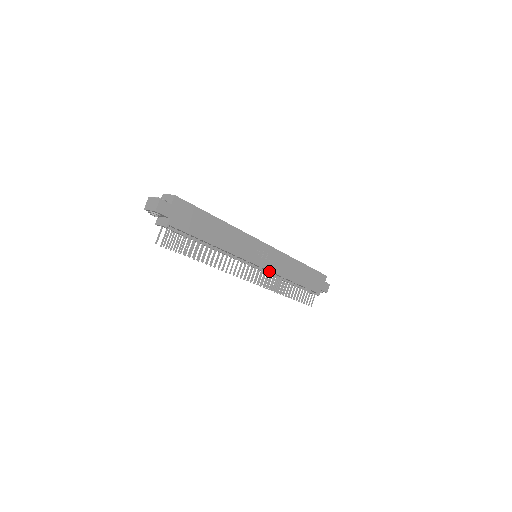
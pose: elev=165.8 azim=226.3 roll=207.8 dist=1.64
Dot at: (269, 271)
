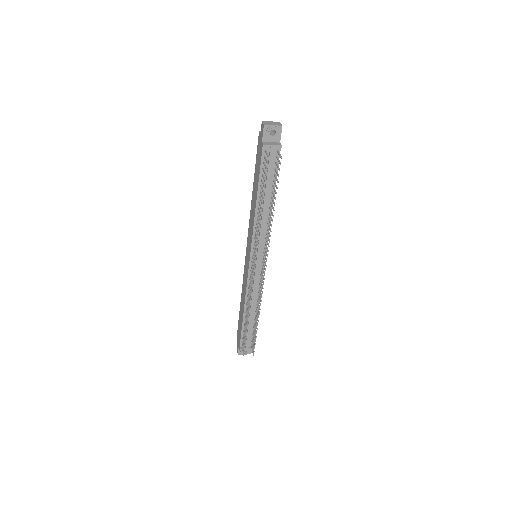
Dot at: occluded
